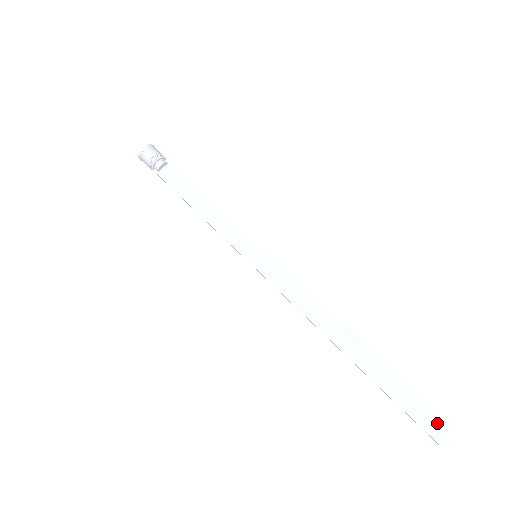
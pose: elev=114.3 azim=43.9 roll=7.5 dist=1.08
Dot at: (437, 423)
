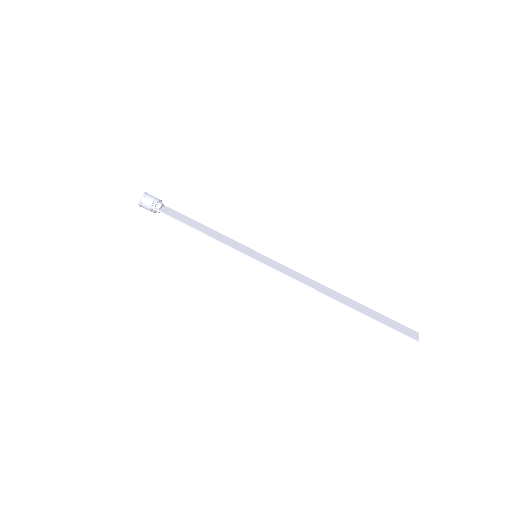
Dot at: (410, 332)
